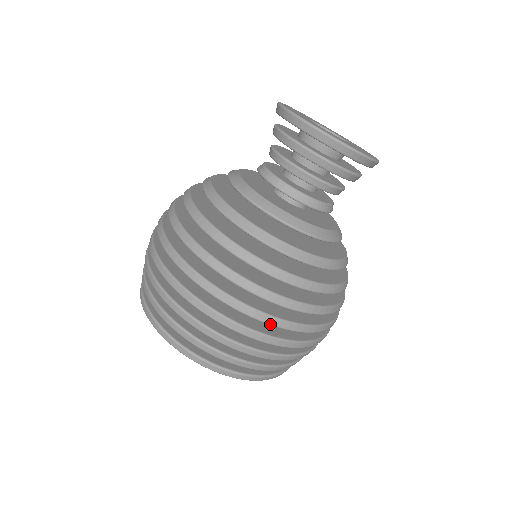
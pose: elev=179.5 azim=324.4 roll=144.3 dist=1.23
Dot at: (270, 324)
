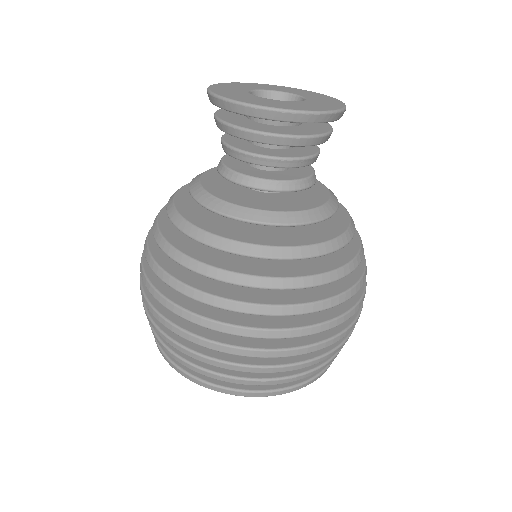
Dot at: occluded
